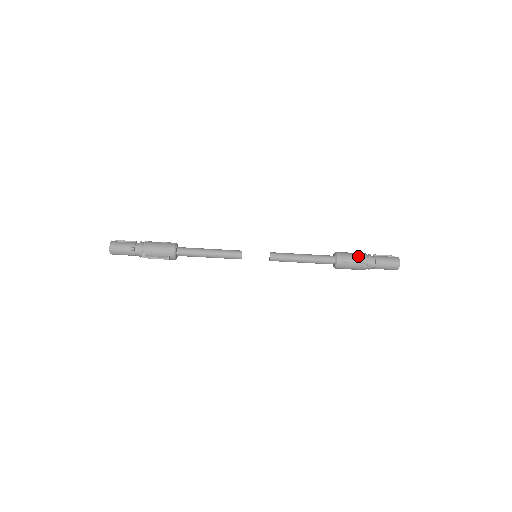
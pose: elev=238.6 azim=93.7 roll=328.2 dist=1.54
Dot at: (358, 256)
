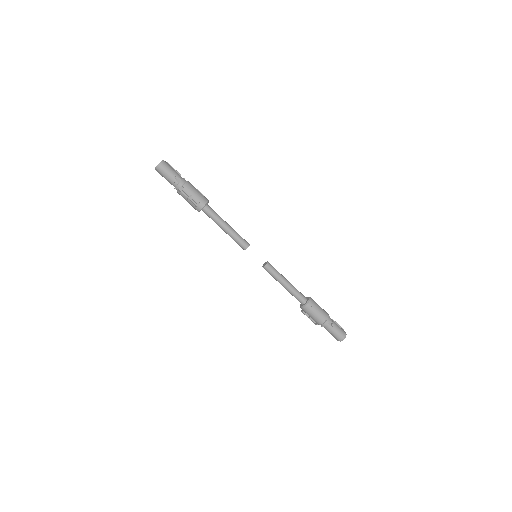
Dot at: (323, 310)
